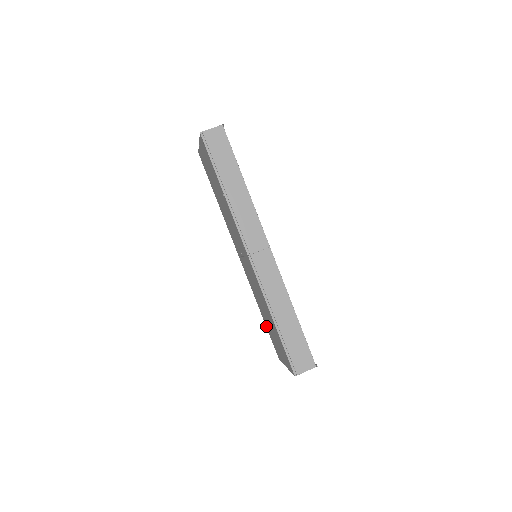
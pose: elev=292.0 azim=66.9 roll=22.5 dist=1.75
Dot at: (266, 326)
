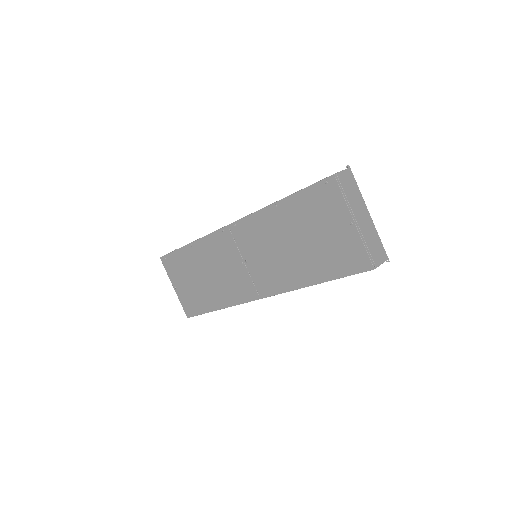
Dot at: (328, 278)
